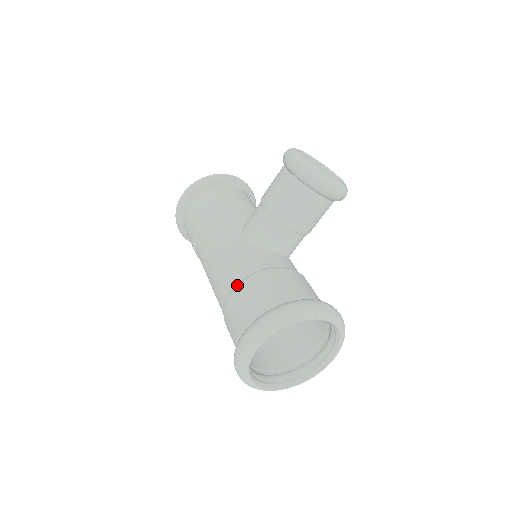
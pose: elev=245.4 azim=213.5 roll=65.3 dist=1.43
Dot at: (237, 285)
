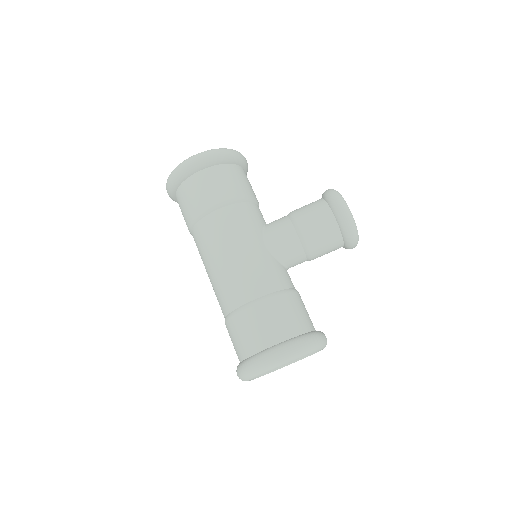
Dot at: (265, 298)
